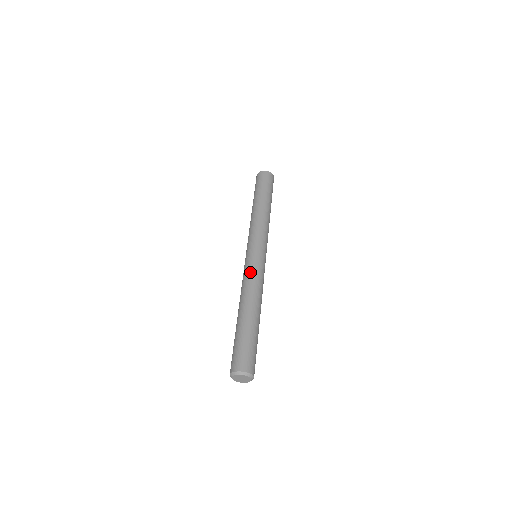
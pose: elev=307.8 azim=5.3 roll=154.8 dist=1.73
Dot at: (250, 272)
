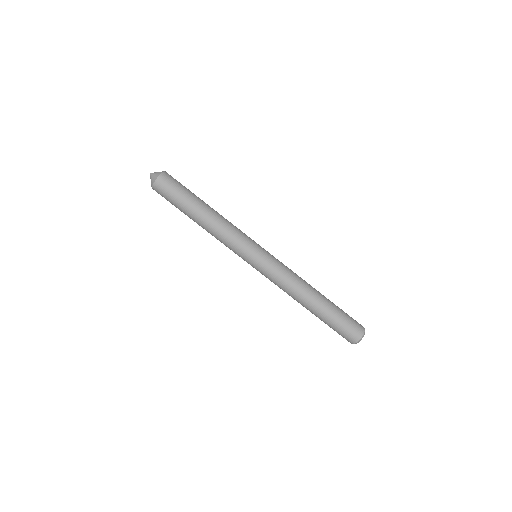
Dot at: (275, 280)
